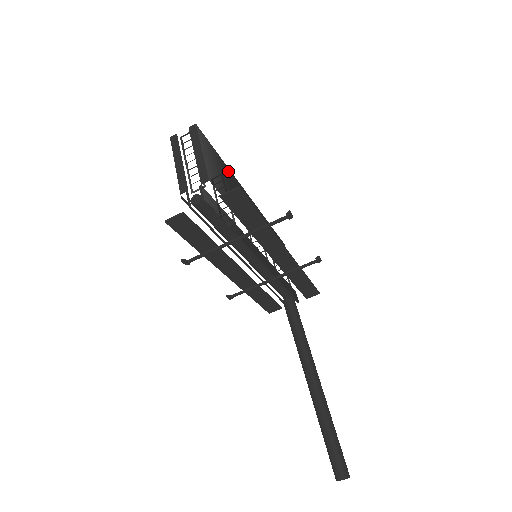
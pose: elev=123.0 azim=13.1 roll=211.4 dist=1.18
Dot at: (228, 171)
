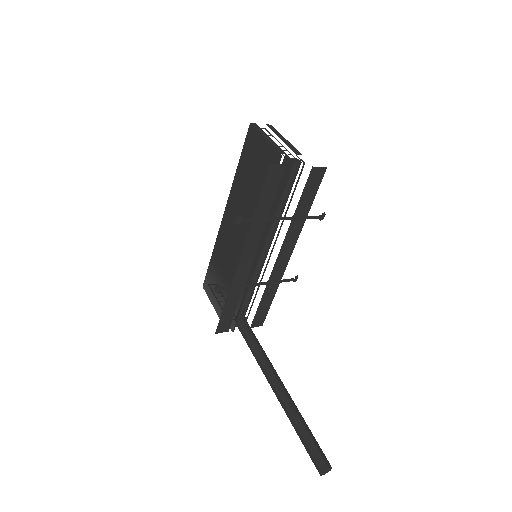
Dot at: occluded
